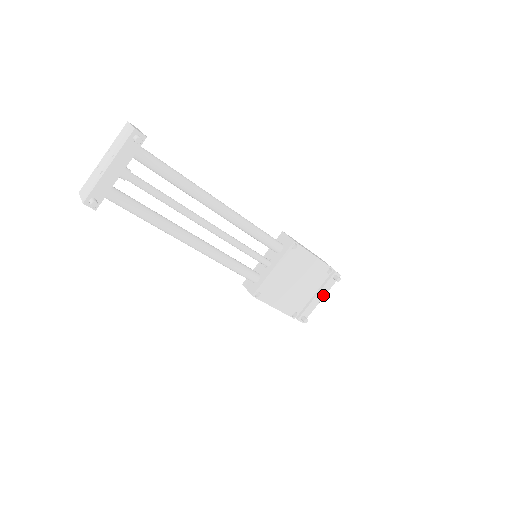
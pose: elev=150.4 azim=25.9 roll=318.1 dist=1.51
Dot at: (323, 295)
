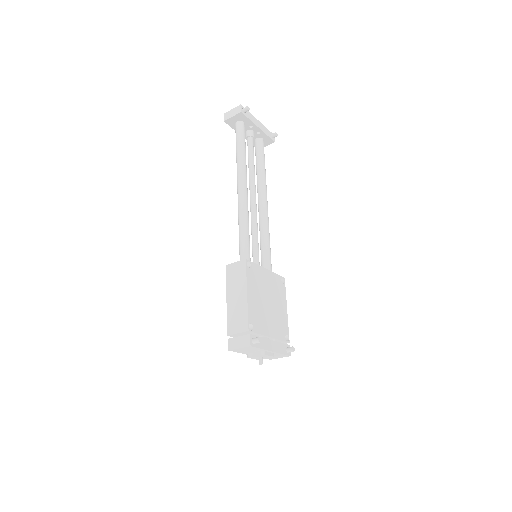
Dot at: (274, 350)
